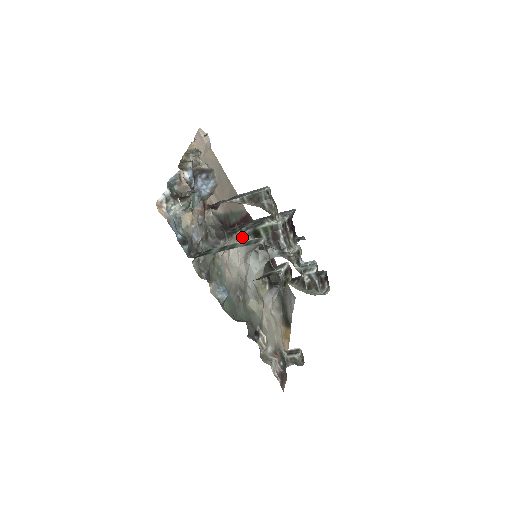
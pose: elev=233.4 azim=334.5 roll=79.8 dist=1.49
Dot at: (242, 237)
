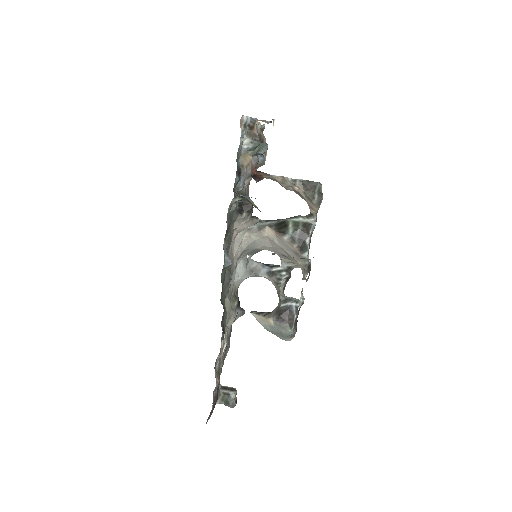
Dot at: (257, 227)
